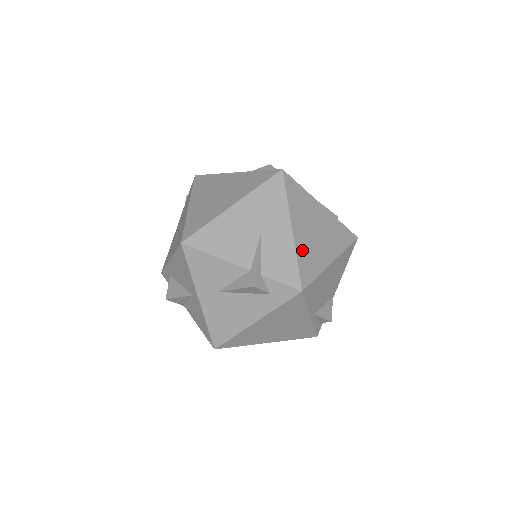
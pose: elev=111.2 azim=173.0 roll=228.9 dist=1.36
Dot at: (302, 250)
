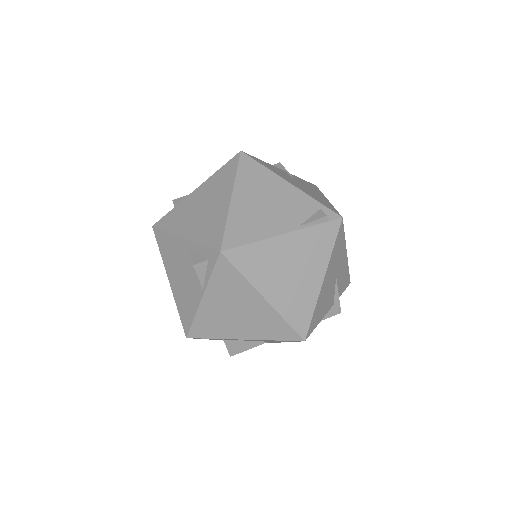
Dot at: occluded
